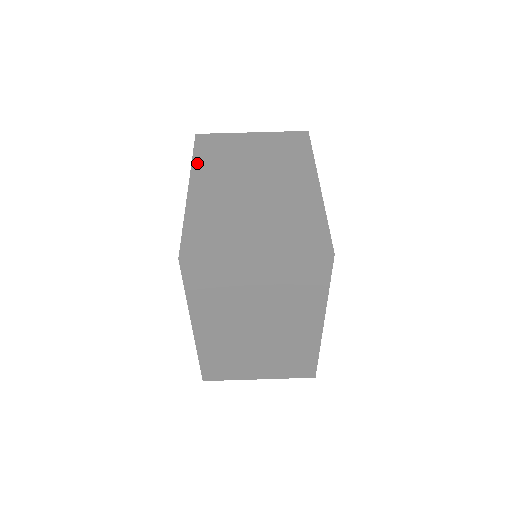
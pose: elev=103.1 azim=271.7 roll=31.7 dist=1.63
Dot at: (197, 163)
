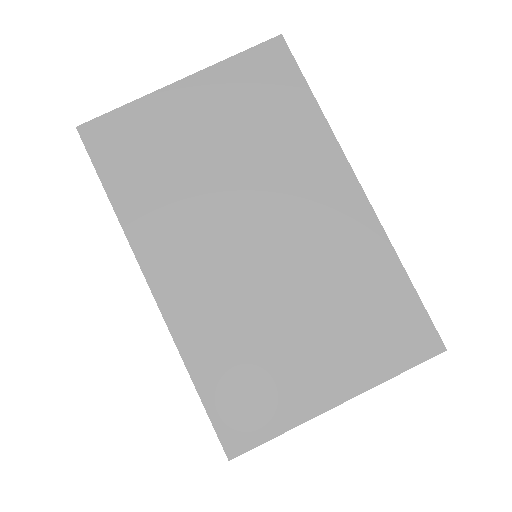
Dot at: (129, 217)
